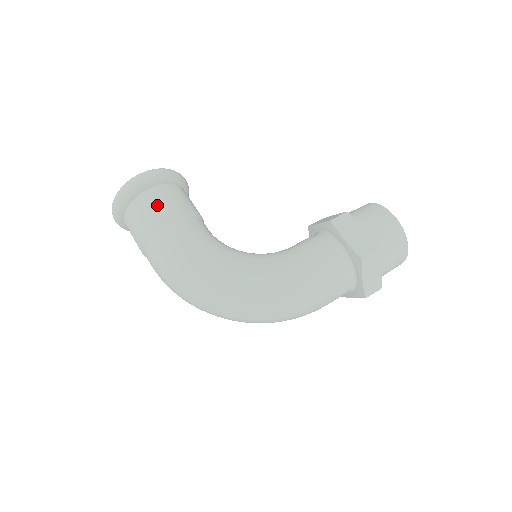
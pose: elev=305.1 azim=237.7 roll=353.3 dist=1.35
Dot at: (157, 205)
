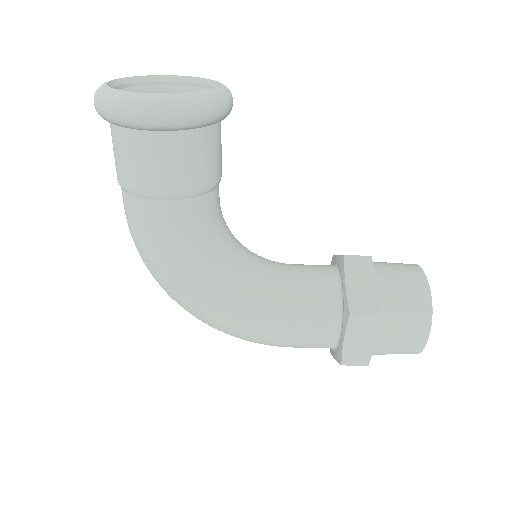
Dot at: (151, 167)
